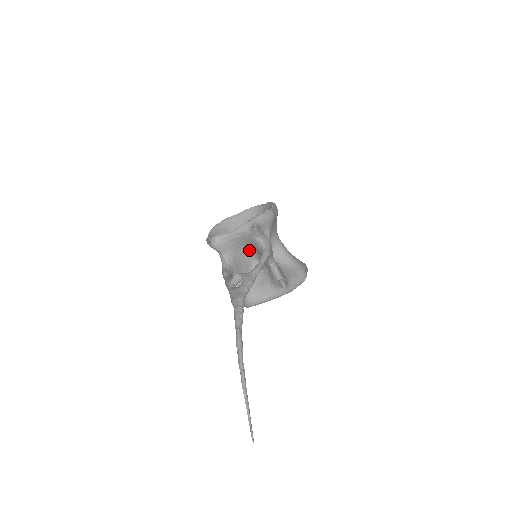
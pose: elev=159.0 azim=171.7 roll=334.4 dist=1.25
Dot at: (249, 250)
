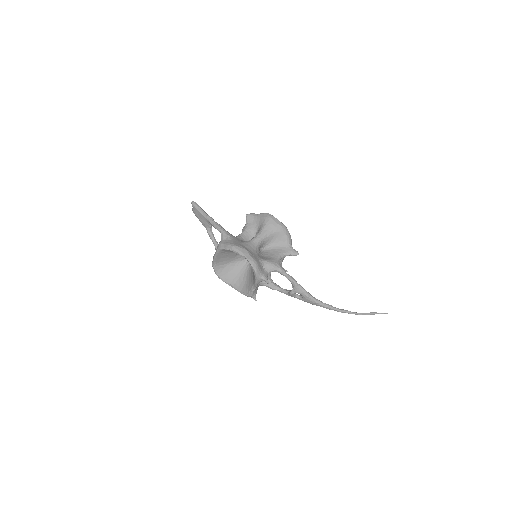
Dot at: occluded
